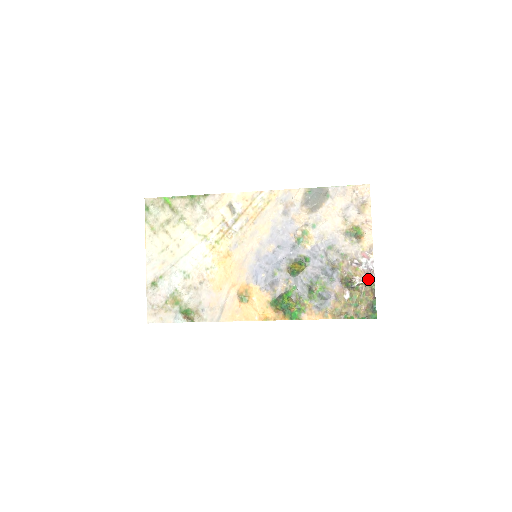
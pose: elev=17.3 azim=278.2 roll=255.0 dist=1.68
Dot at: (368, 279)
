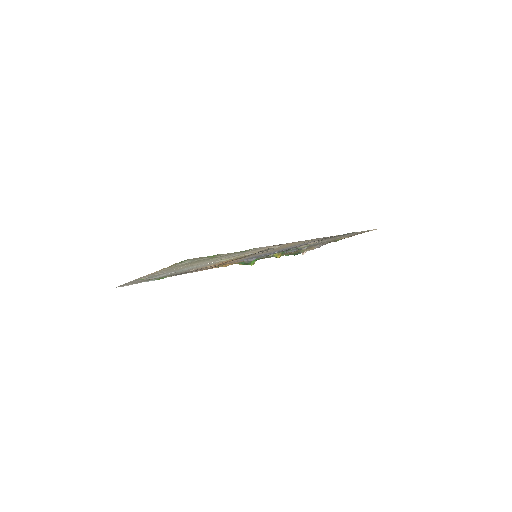
Dot at: occluded
